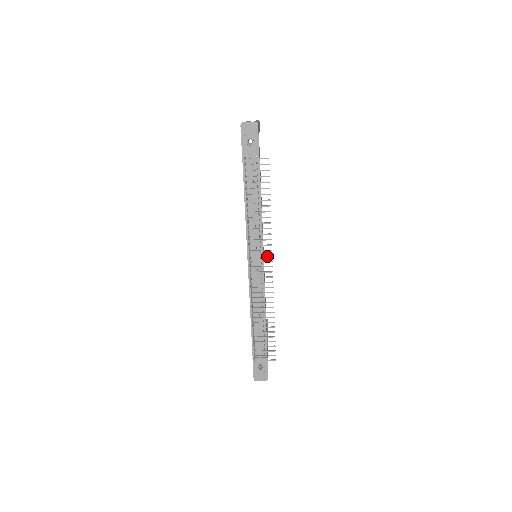
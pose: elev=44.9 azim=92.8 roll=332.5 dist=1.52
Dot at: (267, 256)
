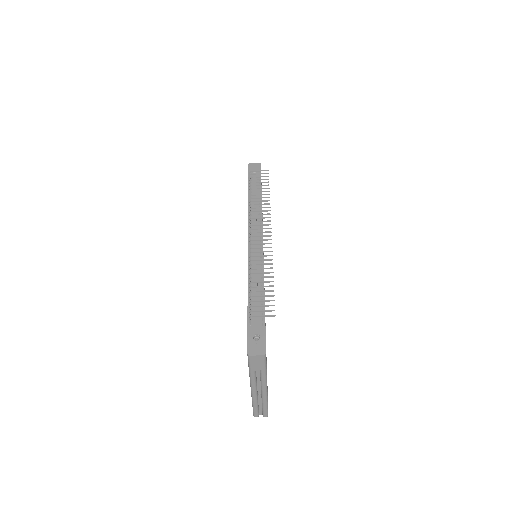
Dot at: (266, 224)
